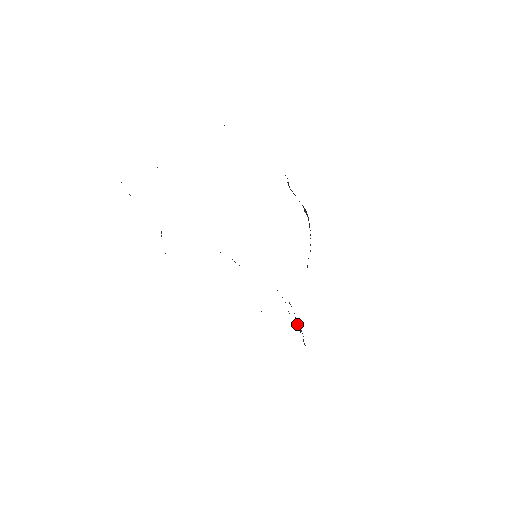
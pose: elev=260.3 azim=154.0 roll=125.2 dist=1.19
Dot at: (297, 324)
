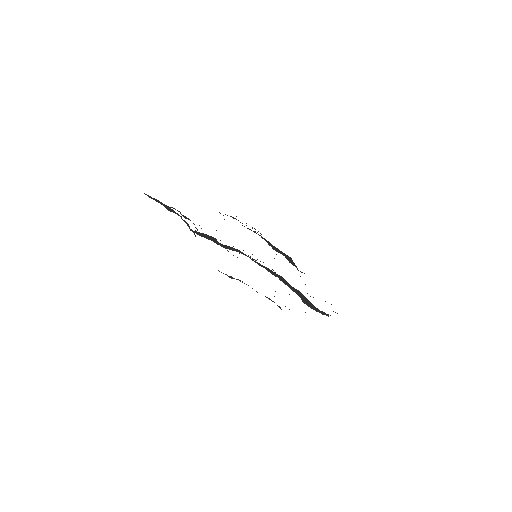
Dot at: (302, 298)
